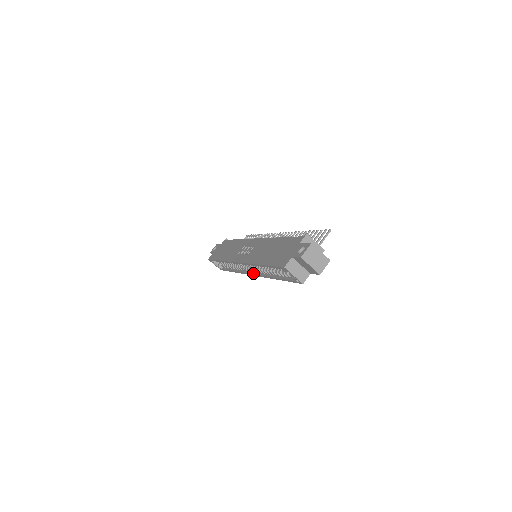
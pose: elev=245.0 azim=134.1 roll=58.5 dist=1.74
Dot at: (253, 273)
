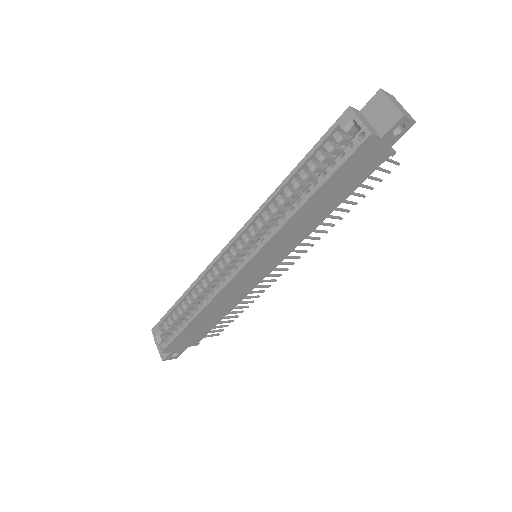
Dot at: (248, 257)
